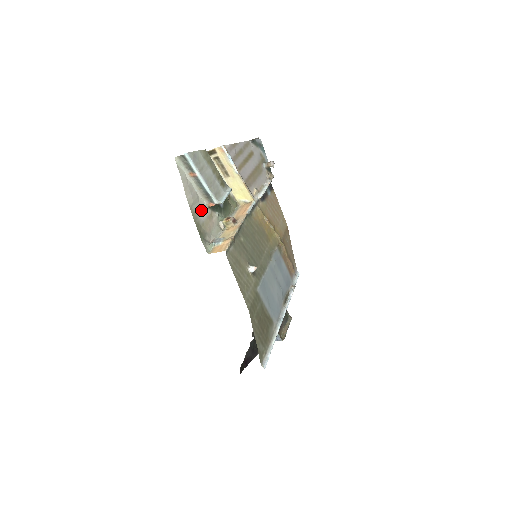
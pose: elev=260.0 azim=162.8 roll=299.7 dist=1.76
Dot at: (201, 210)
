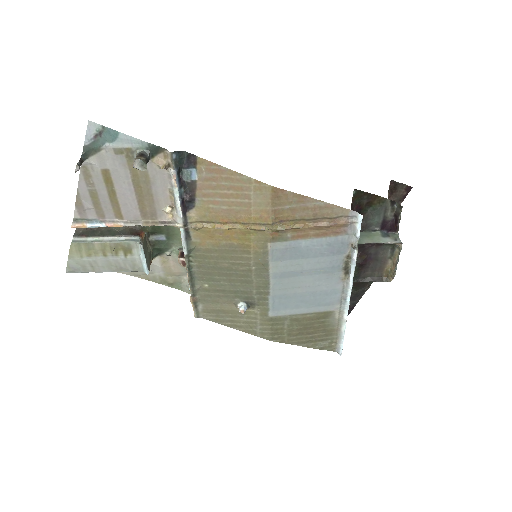
Dot at: occluded
